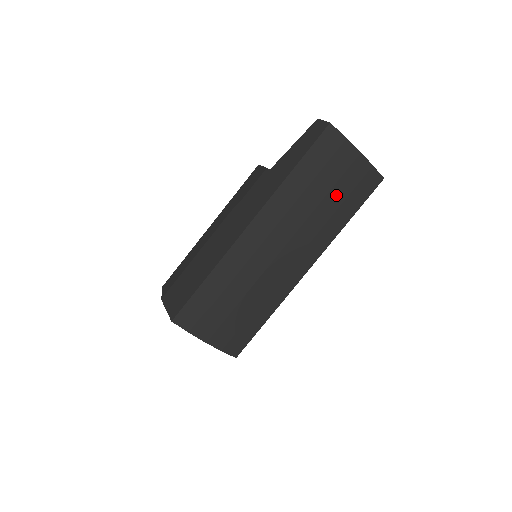
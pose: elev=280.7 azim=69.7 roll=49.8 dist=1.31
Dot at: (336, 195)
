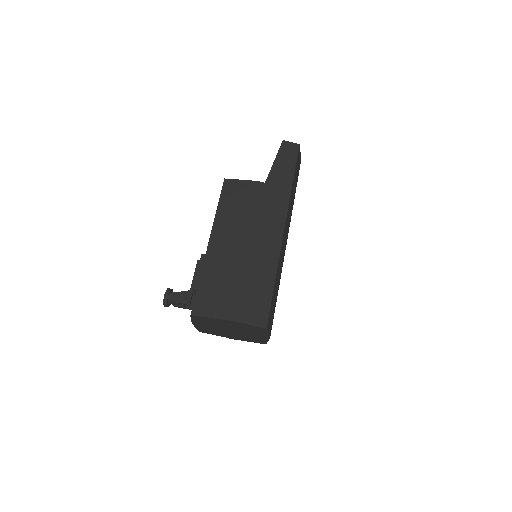
Dot at: occluded
